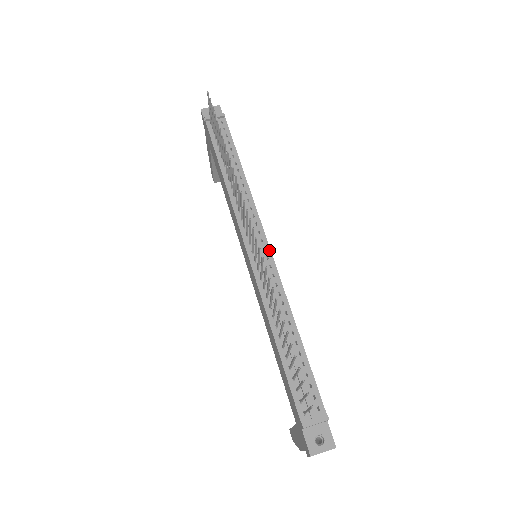
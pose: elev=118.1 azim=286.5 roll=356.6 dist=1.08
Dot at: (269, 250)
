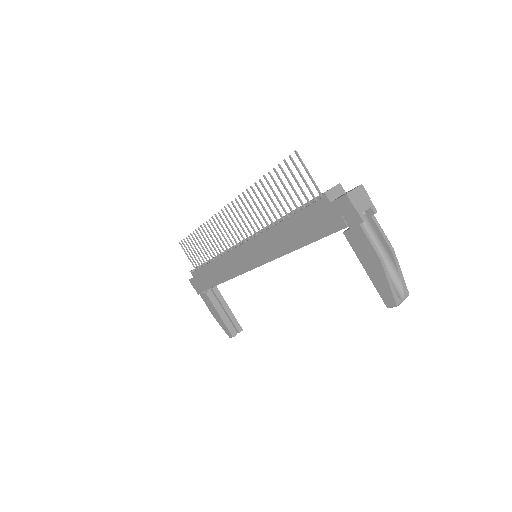
Dot at: occluded
